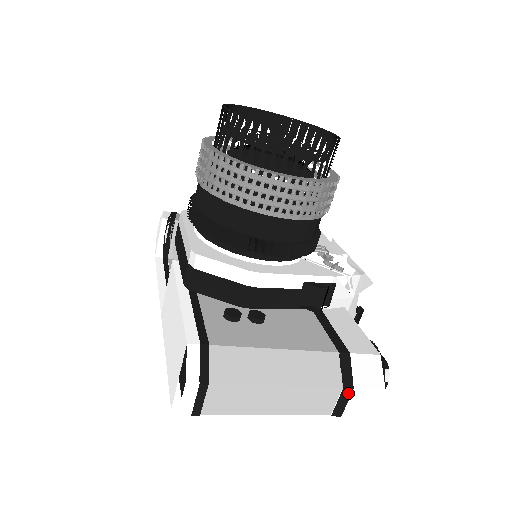
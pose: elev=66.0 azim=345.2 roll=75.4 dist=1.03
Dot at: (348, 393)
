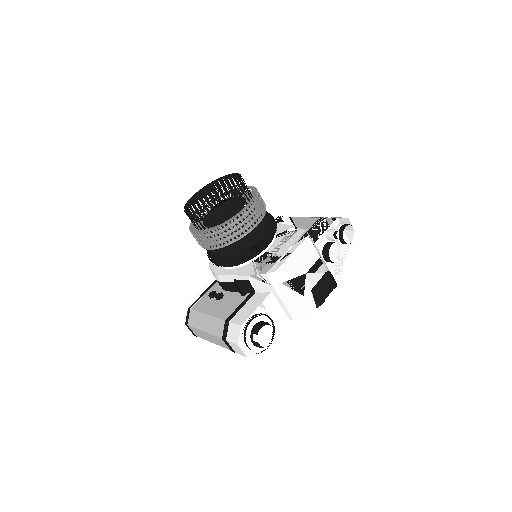
Dot at: (226, 342)
